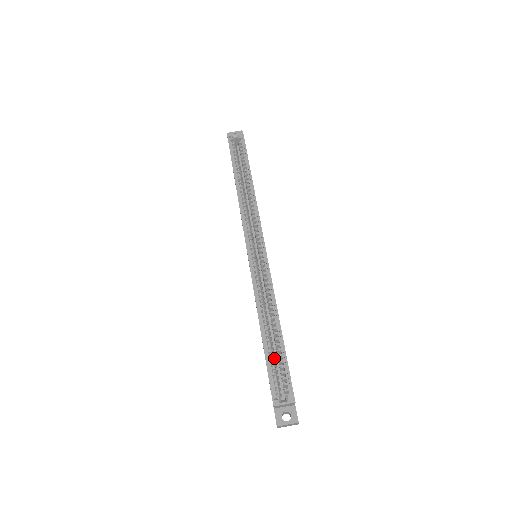
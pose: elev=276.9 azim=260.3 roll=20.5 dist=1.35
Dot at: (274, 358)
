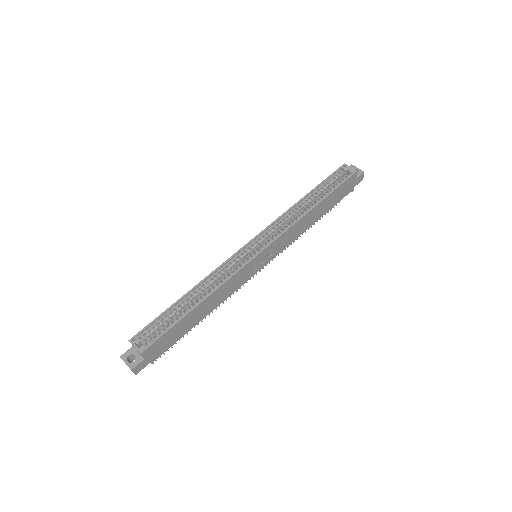
Dot at: occluded
